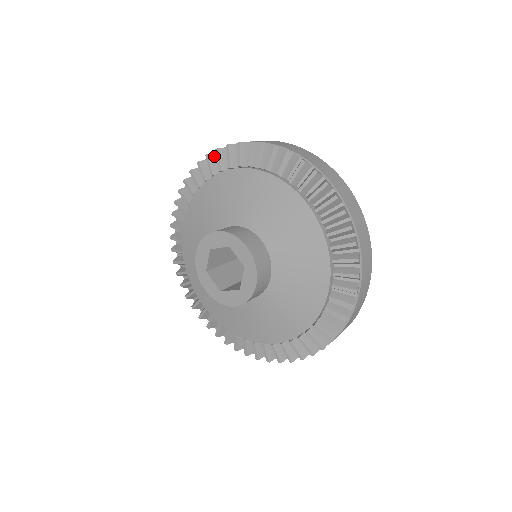
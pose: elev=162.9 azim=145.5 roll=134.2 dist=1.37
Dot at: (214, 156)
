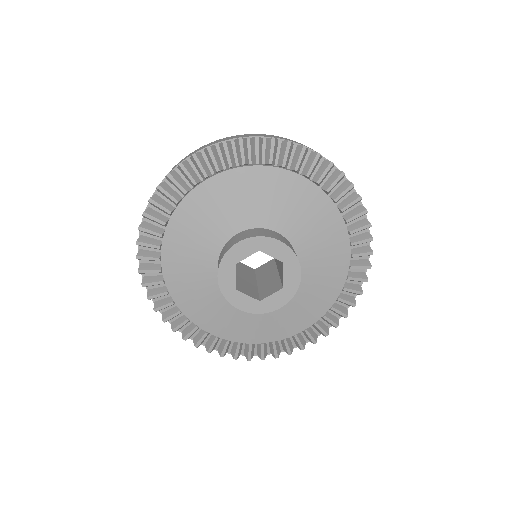
Dot at: (175, 173)
